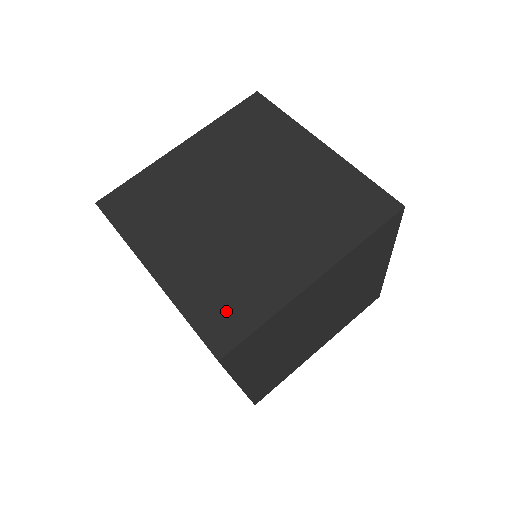
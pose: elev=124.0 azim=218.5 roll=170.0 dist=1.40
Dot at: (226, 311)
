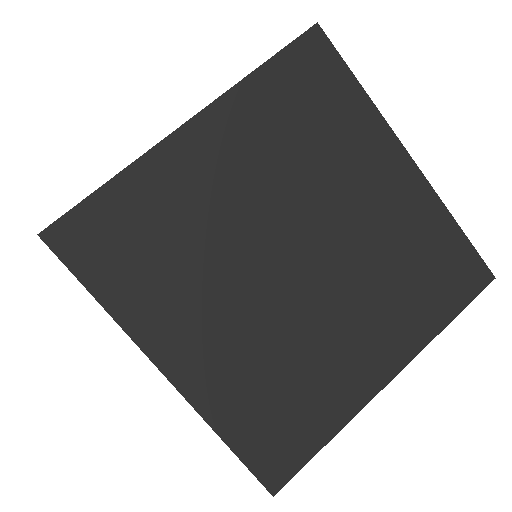
Dot at: occluded
